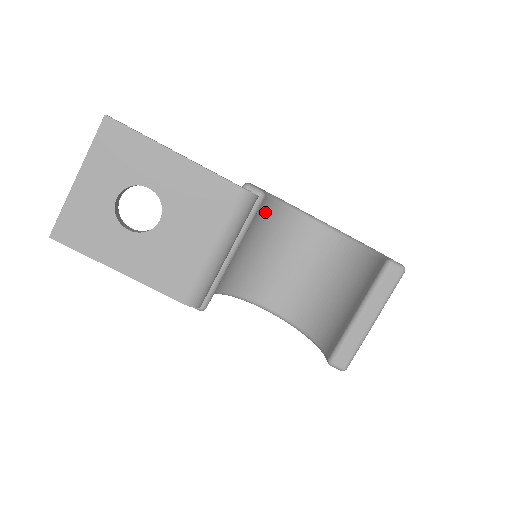
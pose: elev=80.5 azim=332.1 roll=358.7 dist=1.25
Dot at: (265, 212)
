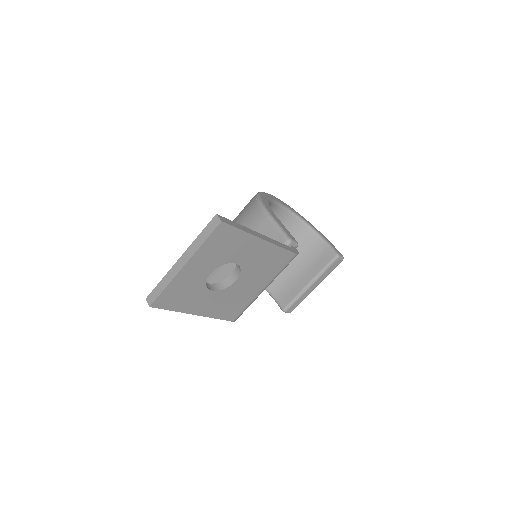
Dot at: occluded
